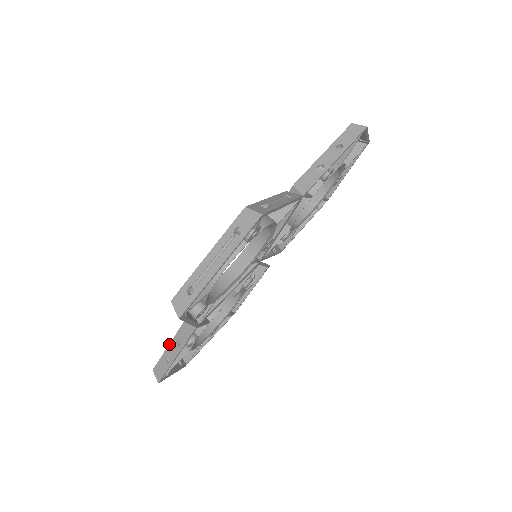
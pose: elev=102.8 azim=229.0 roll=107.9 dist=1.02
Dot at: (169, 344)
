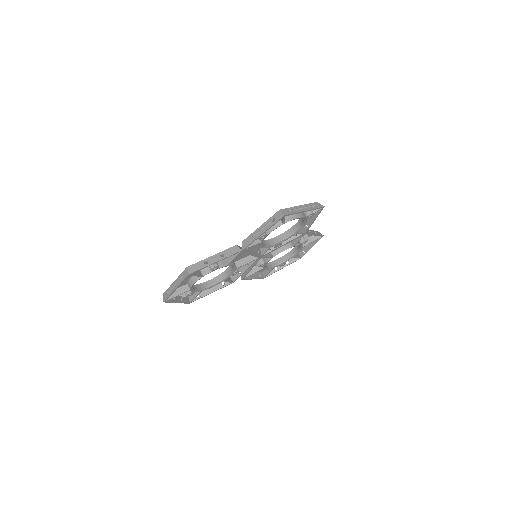
Dot at: (213, 255)
